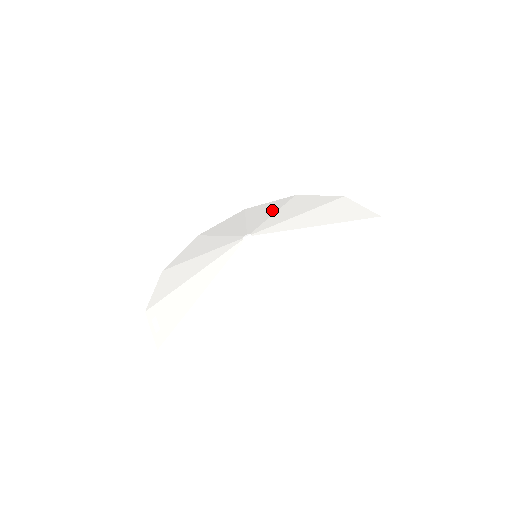
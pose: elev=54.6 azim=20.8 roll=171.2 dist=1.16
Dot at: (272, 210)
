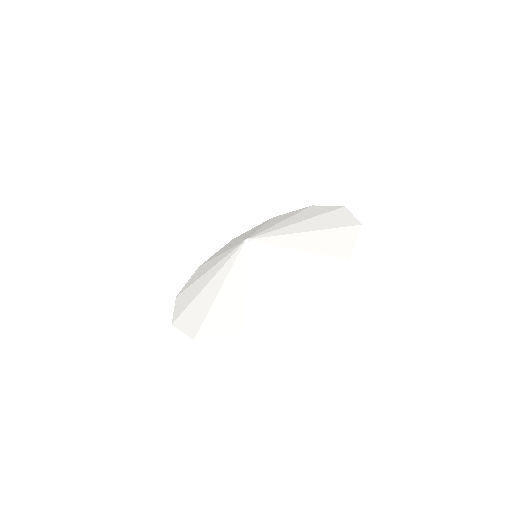
Dot at: (305, 218)
